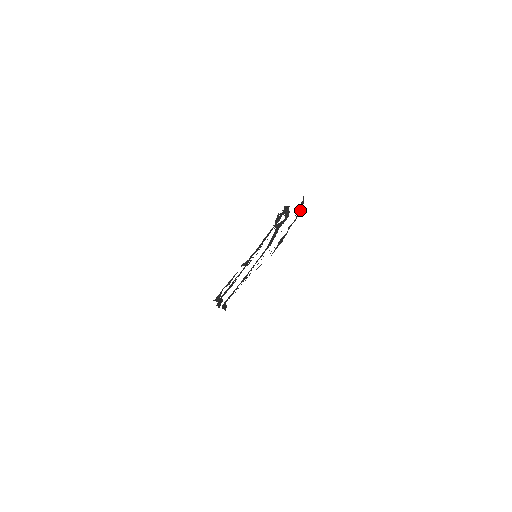
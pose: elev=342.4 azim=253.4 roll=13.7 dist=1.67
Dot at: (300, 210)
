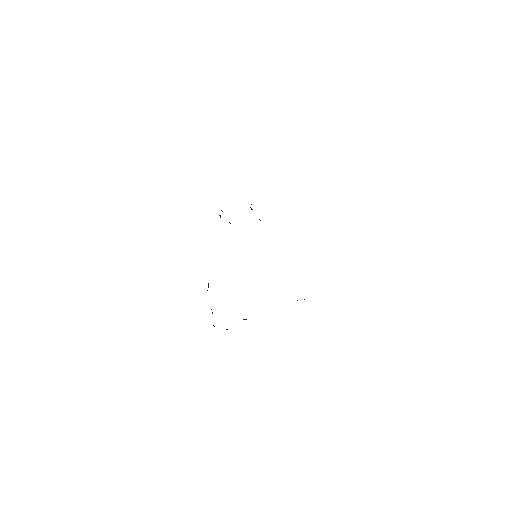
Dot at: occluded
